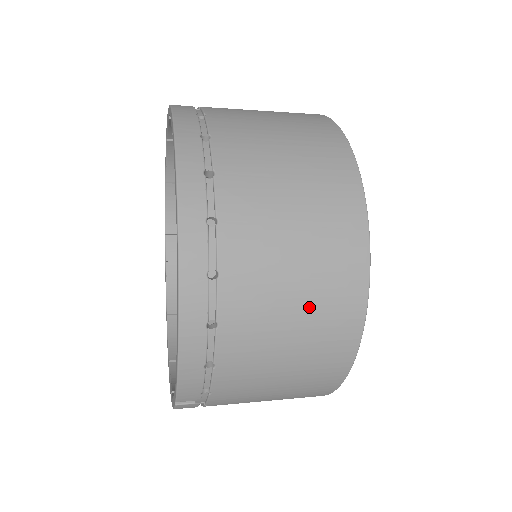
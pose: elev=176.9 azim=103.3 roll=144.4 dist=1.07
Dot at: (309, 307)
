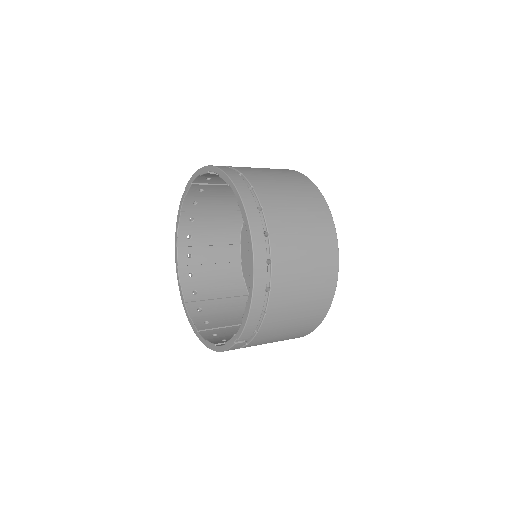
Dot at: (312, 277)
